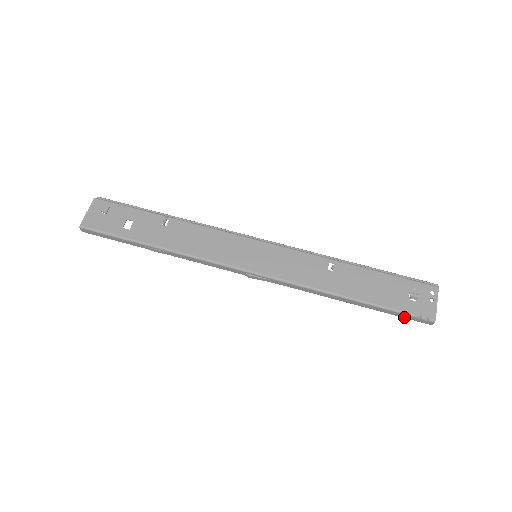
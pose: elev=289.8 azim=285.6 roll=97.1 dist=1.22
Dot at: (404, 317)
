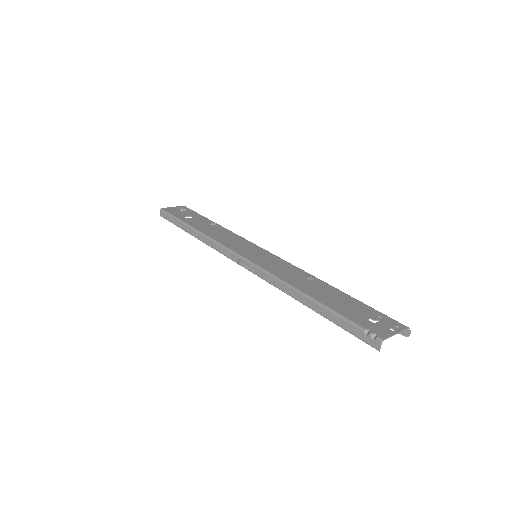
Dot at: (353, 333)
